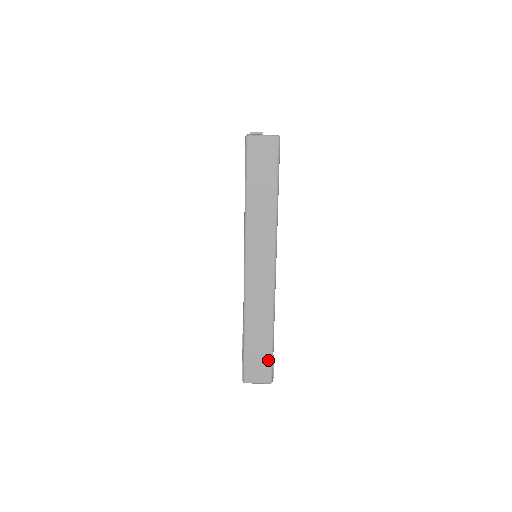
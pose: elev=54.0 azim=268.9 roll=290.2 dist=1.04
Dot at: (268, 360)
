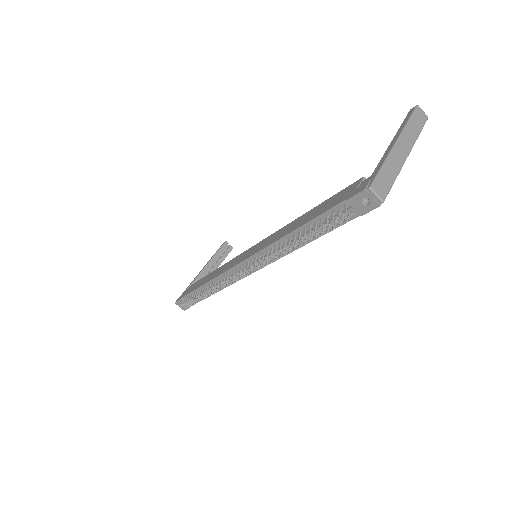
Dot at: (388, 189)
